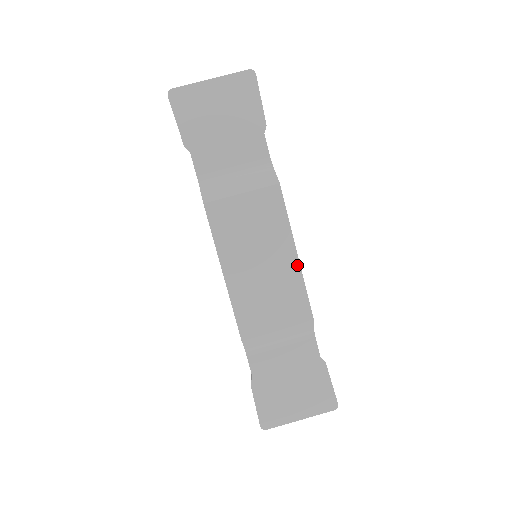
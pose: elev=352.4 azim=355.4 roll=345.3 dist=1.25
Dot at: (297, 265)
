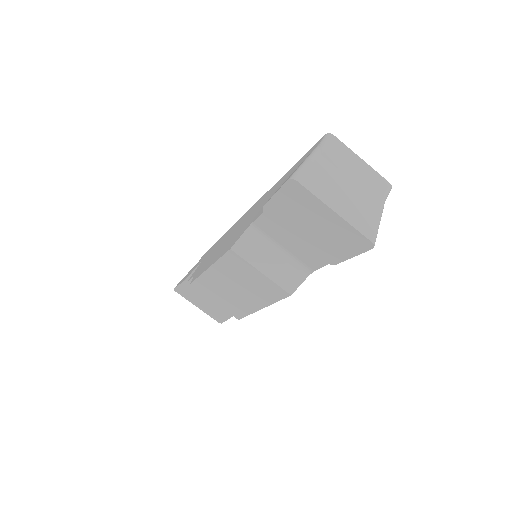
Dot at: (255, 310)
